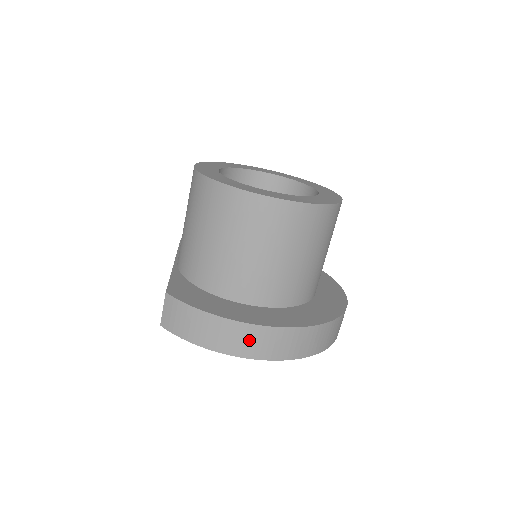
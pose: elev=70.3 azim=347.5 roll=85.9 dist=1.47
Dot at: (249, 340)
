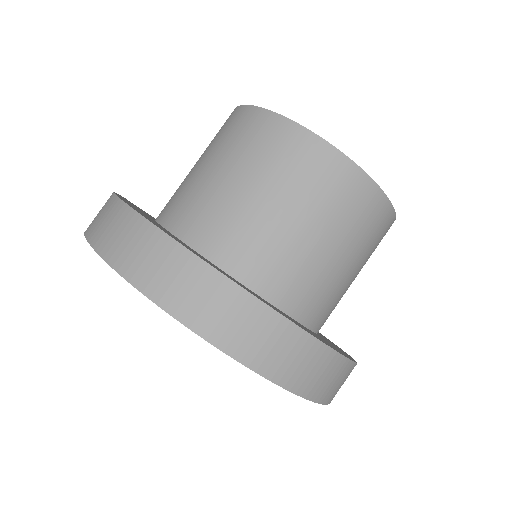
Dot at: (110, 223)
